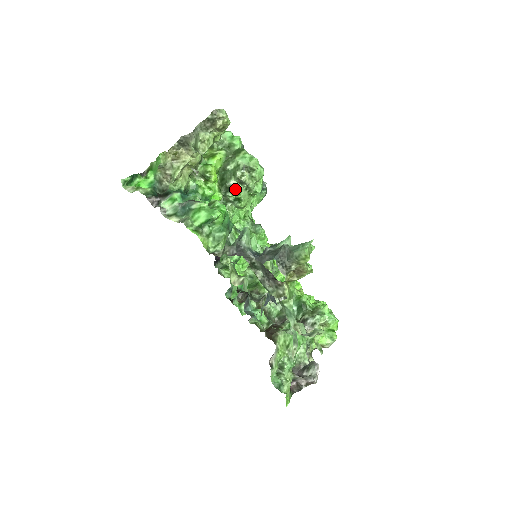
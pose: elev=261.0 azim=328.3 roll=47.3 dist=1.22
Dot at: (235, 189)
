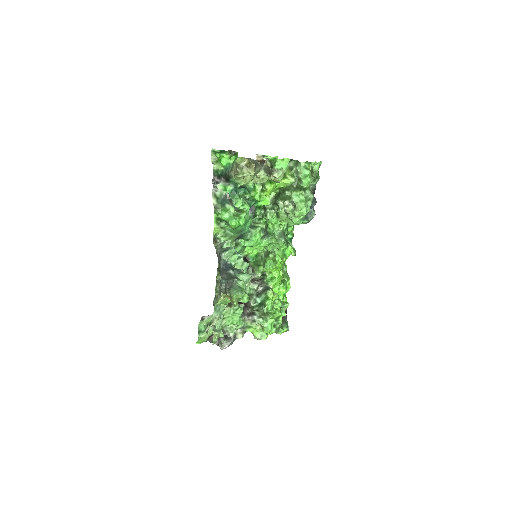
Dot at: (279, 208)
